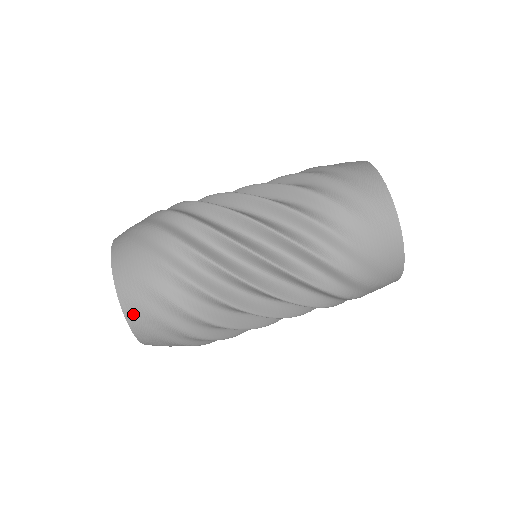
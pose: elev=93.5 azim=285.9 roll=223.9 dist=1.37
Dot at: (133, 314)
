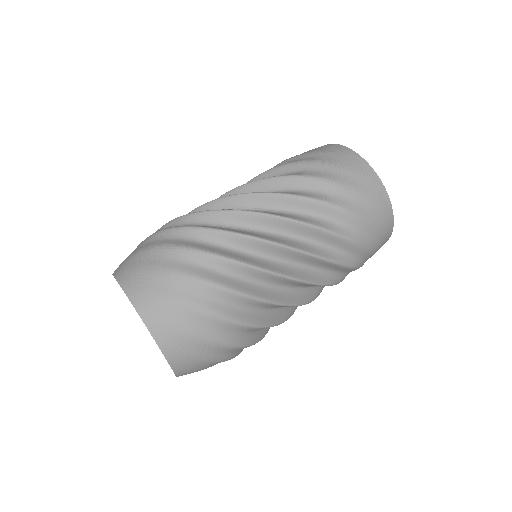
Dot at: (168, 341)
